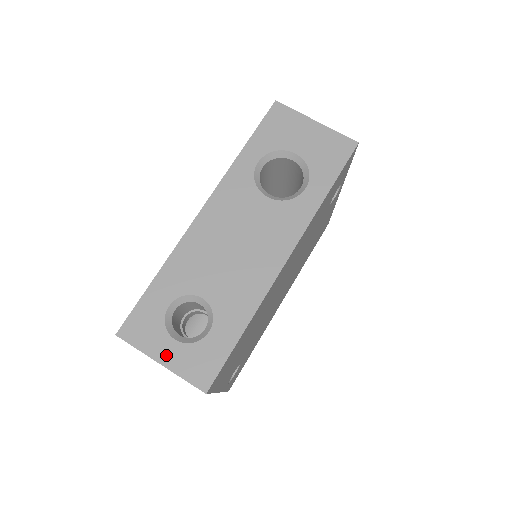
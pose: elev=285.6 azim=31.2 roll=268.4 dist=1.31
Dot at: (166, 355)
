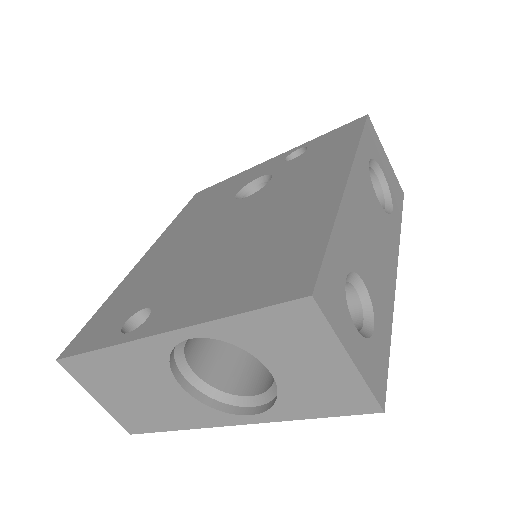
Dot at: (354, 347)
